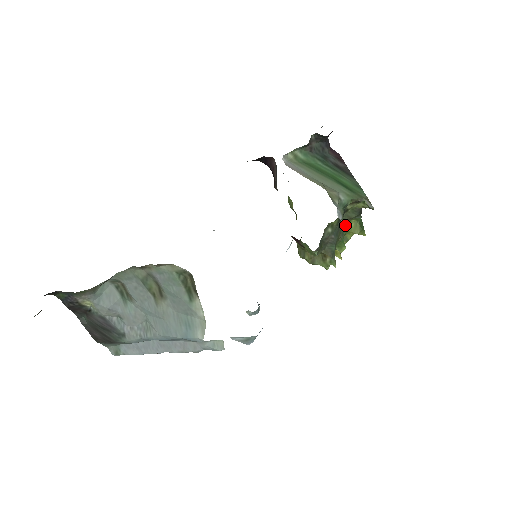
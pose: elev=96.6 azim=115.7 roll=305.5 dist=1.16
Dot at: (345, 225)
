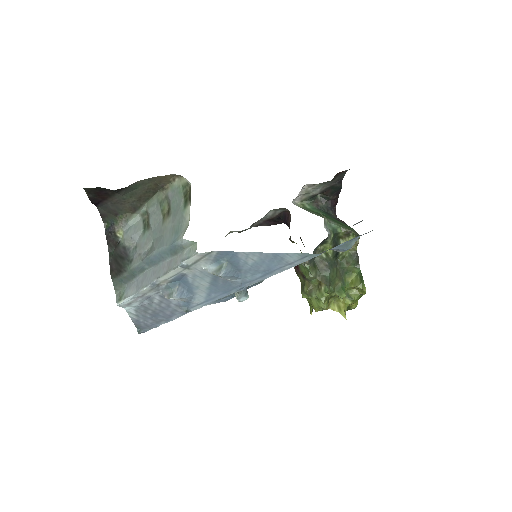
Dot at: (346, 276)
